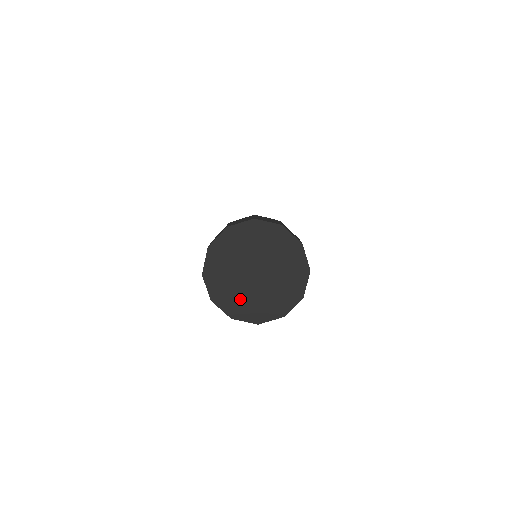
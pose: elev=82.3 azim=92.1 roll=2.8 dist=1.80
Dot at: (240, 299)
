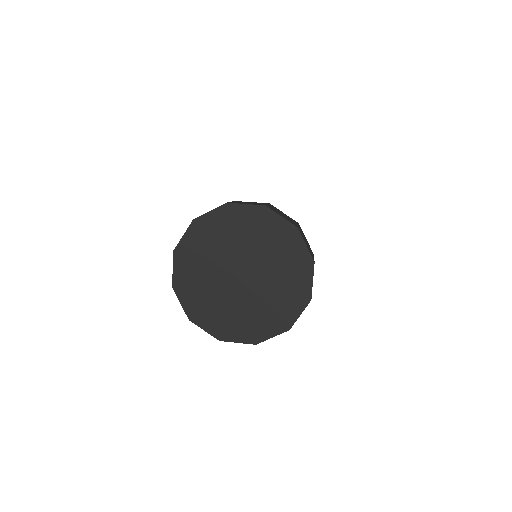
Dot at: (226, 313)
